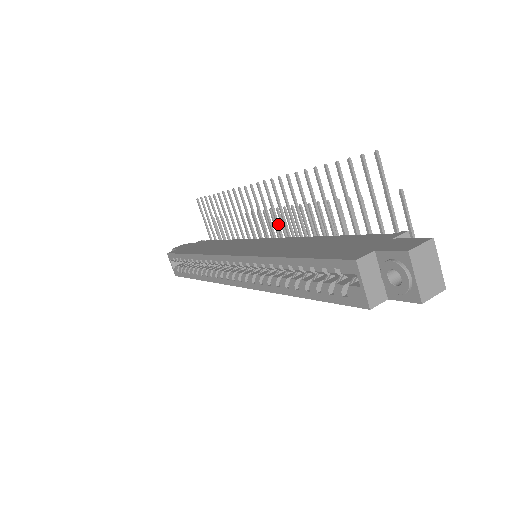
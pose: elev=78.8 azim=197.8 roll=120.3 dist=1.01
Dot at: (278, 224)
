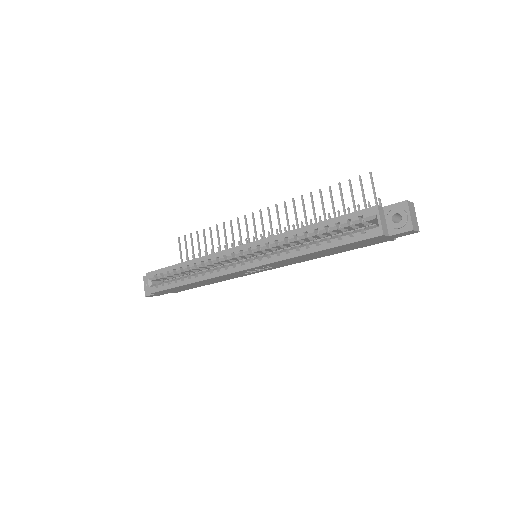
Dot at: occluded
